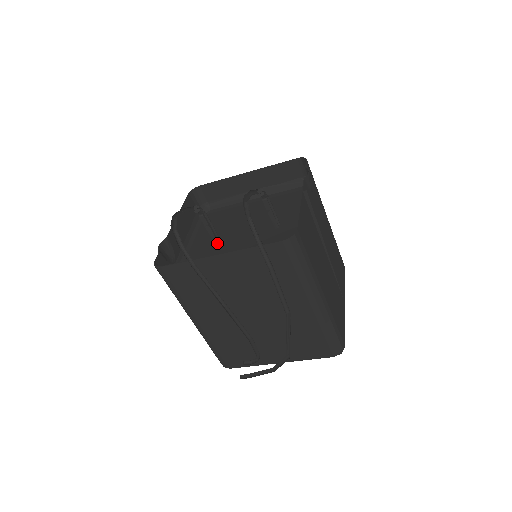
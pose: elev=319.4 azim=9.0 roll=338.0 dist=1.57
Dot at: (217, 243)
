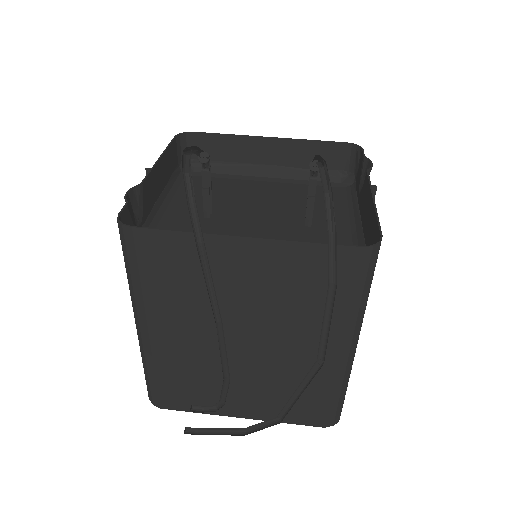
Dot at: (209, 219)
